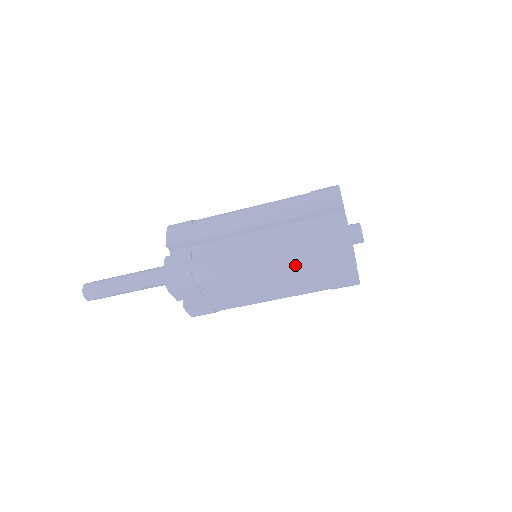
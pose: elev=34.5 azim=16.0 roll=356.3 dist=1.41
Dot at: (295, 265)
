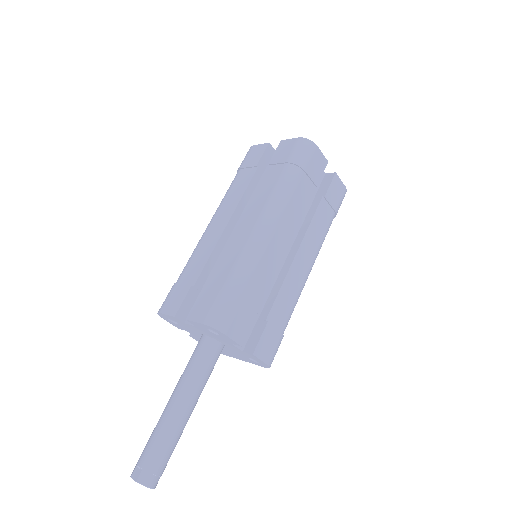
Dot at: (293, 198)
